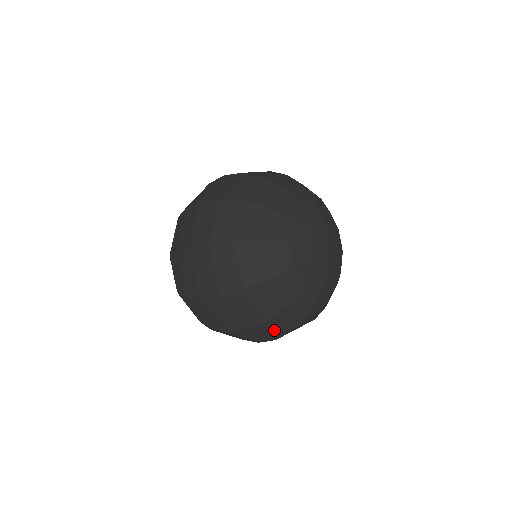
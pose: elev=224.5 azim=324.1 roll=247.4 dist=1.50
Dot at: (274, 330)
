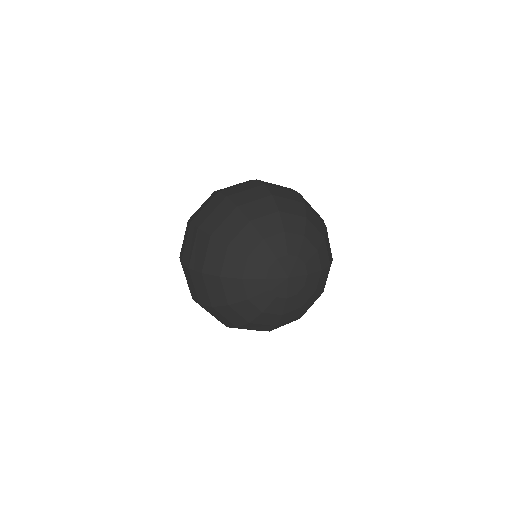
Dot at: (222, 318)
